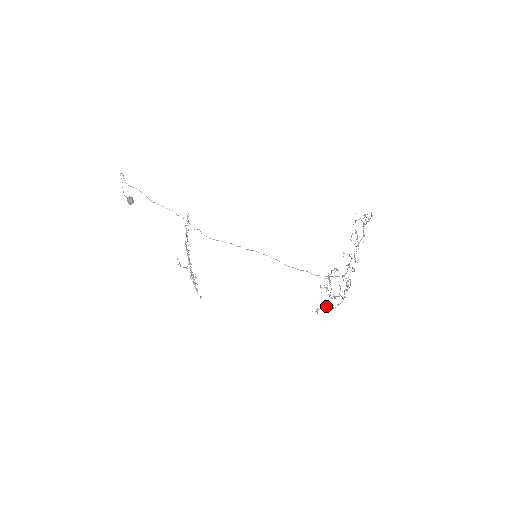
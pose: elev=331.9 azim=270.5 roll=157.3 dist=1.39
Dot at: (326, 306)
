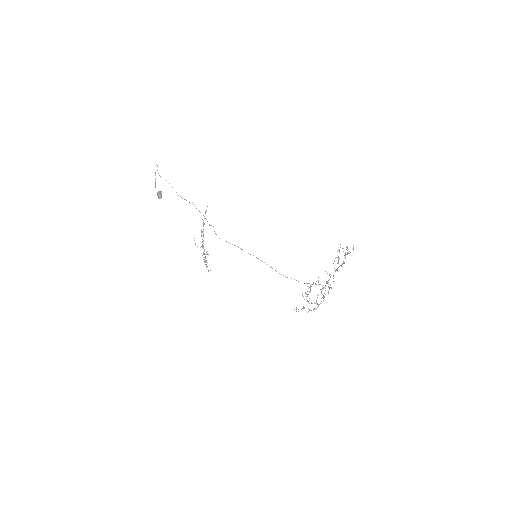
Dot at: (304, 307)
